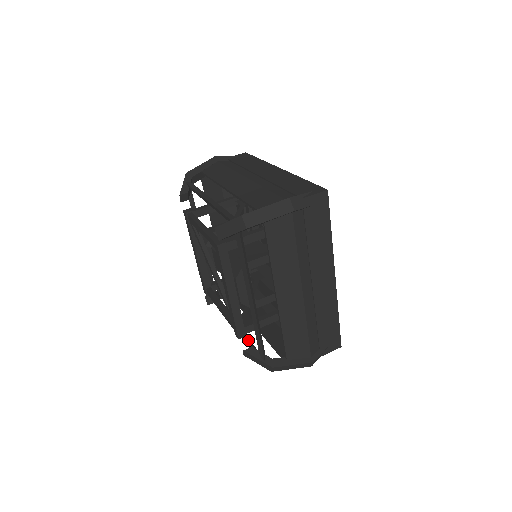
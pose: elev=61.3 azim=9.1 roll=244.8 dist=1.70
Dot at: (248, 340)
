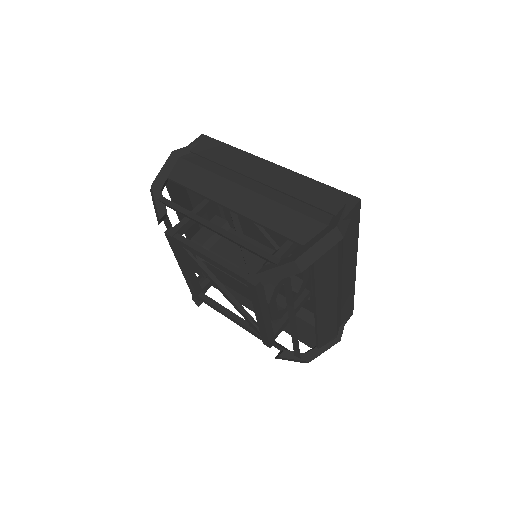
Dot at: occluded
